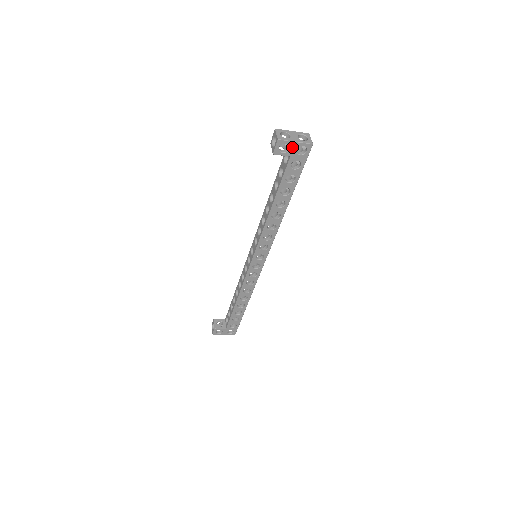
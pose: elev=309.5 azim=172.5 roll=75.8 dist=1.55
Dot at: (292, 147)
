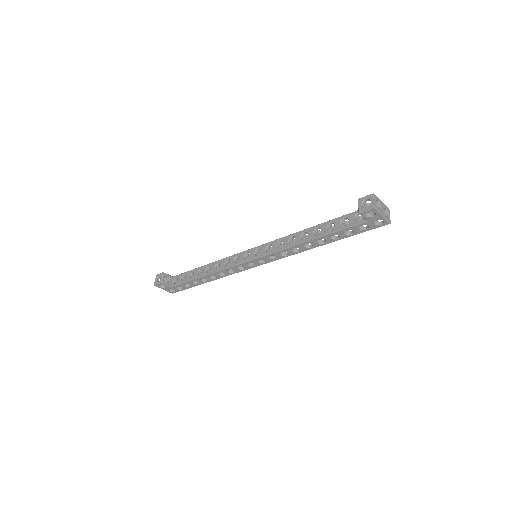
Dot at: (376, 217)
